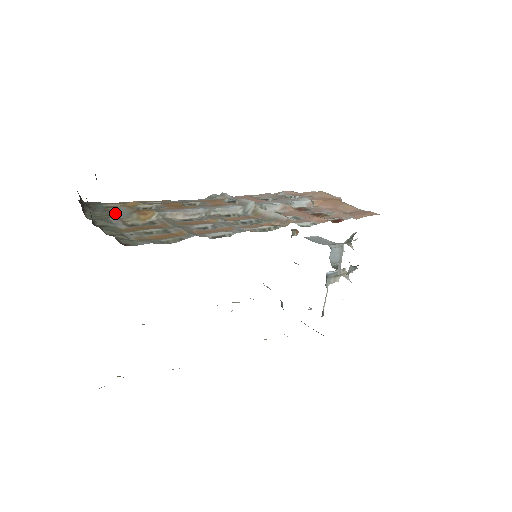
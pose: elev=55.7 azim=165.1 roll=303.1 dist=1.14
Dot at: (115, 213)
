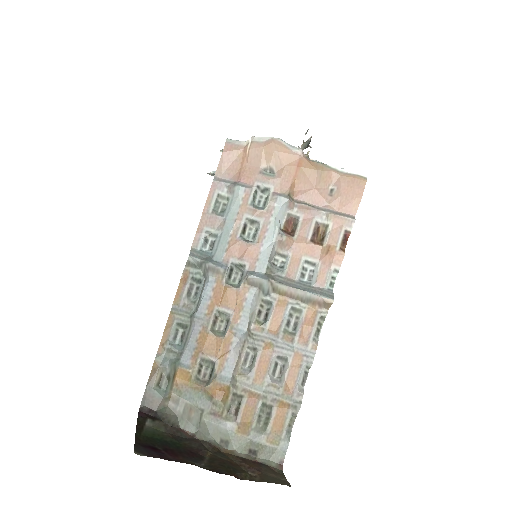
Dot at: (191, 402)
